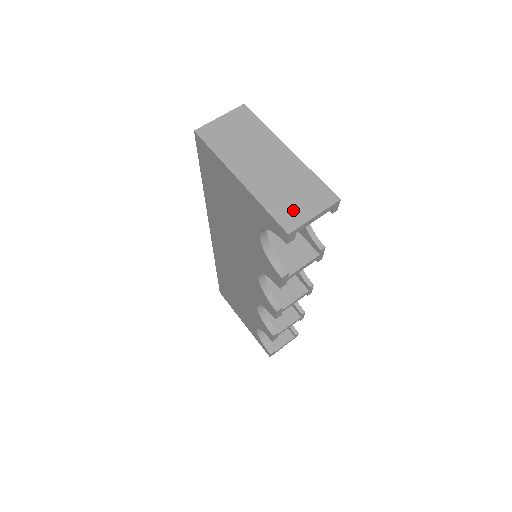
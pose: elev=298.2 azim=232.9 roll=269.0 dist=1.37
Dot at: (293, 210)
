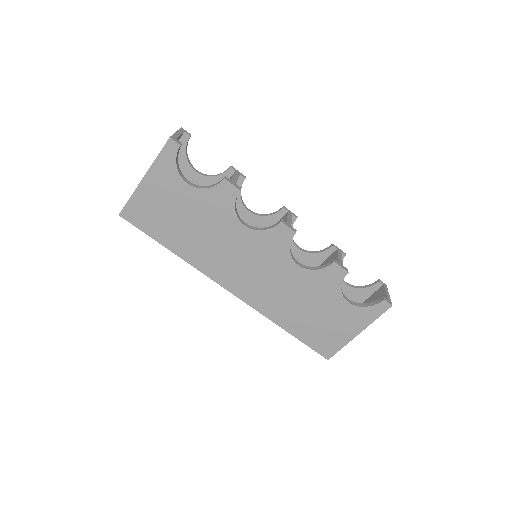
Dot at: occluded
